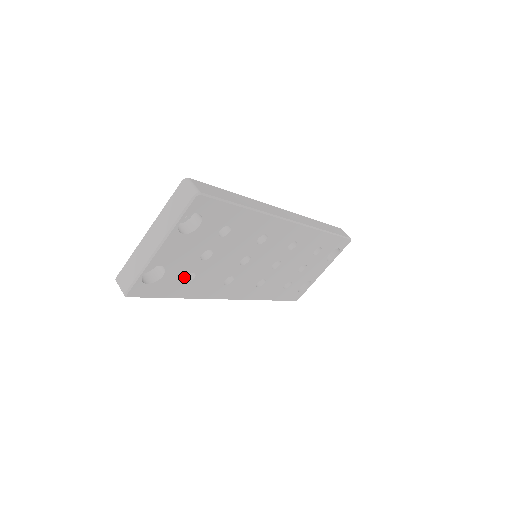
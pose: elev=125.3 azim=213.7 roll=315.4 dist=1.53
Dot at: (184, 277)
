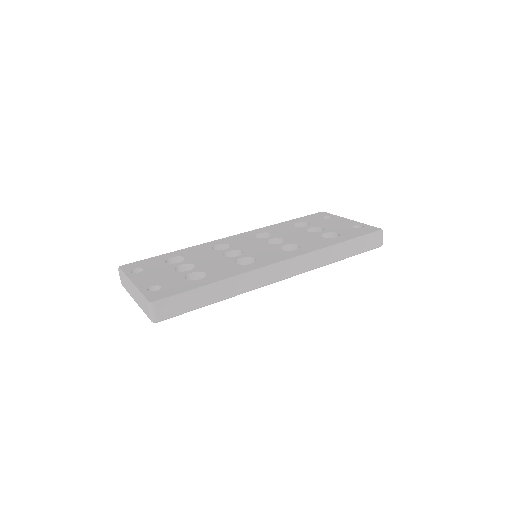
Dot at: occluded
